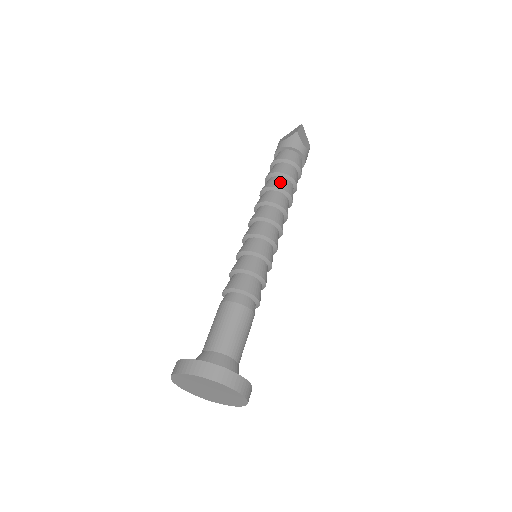
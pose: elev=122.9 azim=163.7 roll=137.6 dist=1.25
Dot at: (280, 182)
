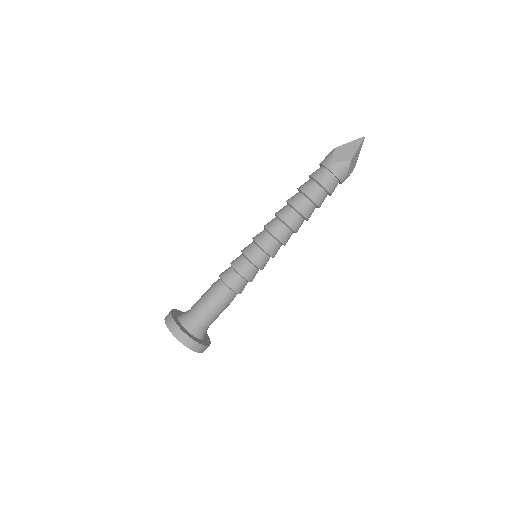
Dot at: (307, 209)
